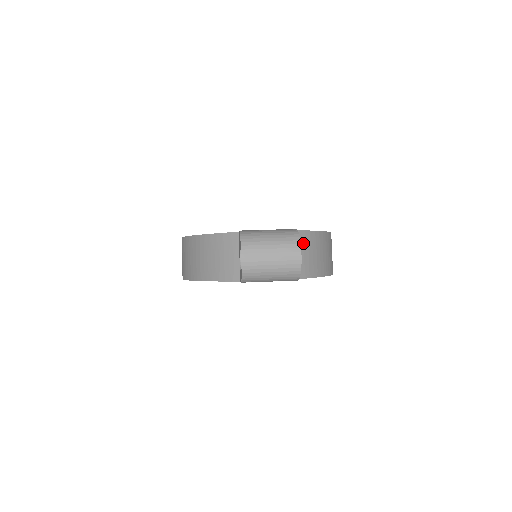
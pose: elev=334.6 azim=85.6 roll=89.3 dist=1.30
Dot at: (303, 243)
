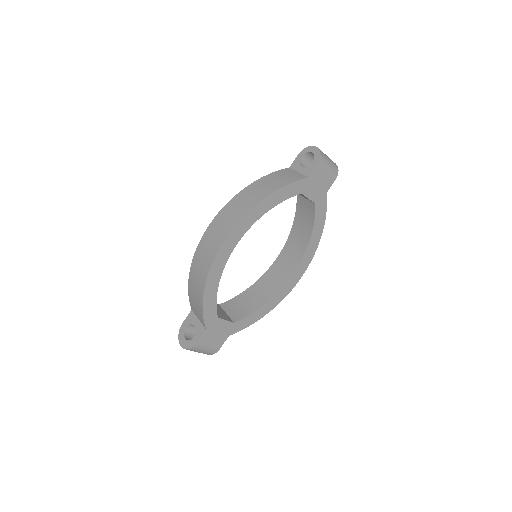
Dot at: occluded
